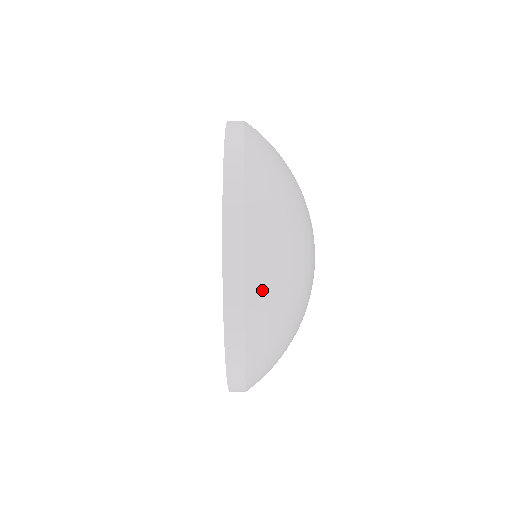
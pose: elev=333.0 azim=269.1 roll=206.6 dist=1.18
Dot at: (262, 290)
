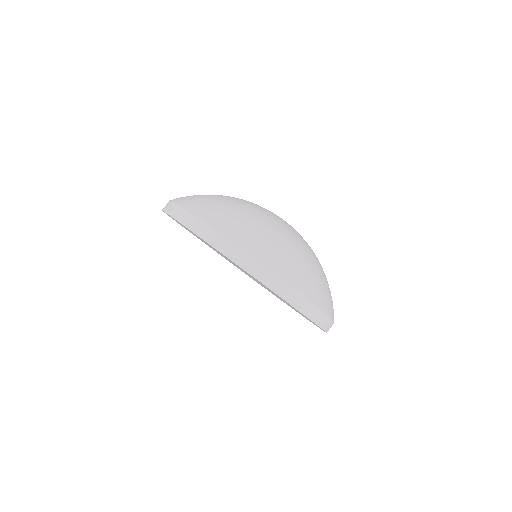
Dot at: occluded
